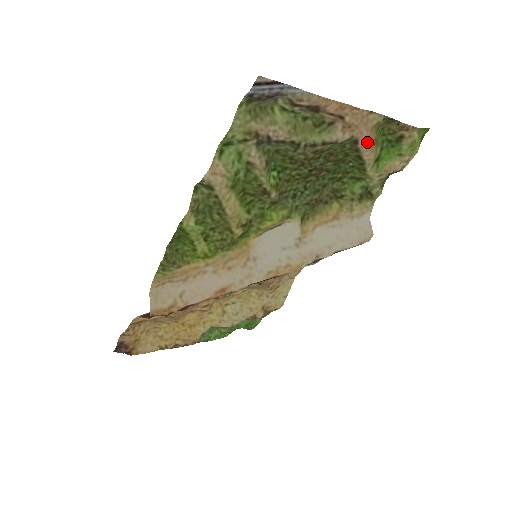
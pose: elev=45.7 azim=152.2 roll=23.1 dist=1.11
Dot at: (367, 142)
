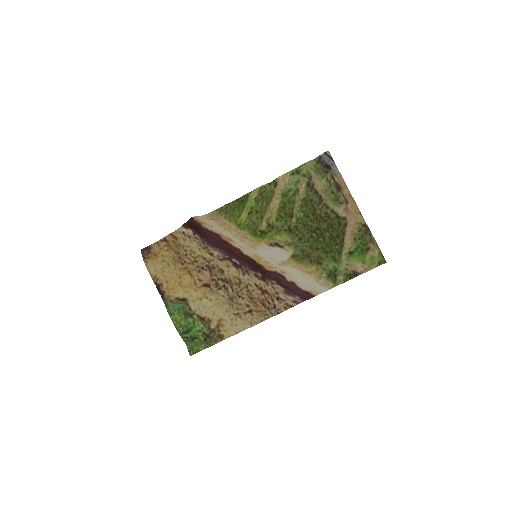
Dot at: (351, 230)
